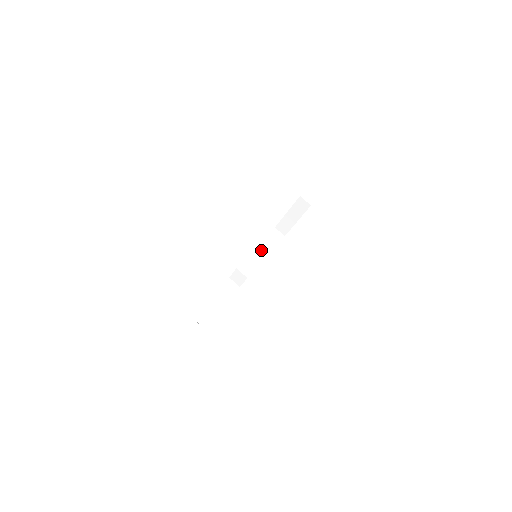
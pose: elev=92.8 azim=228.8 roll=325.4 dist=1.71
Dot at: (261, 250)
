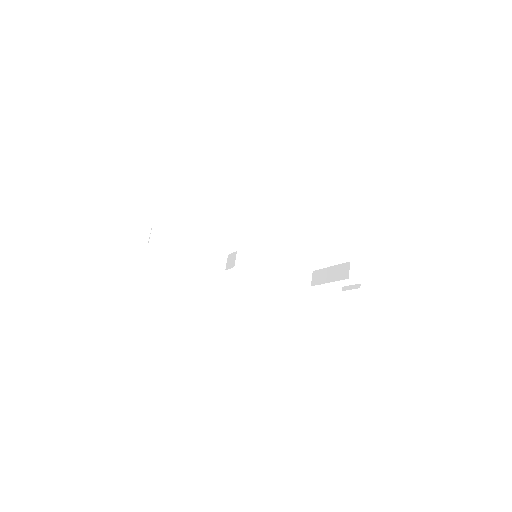
Dot at: (276, 267)
